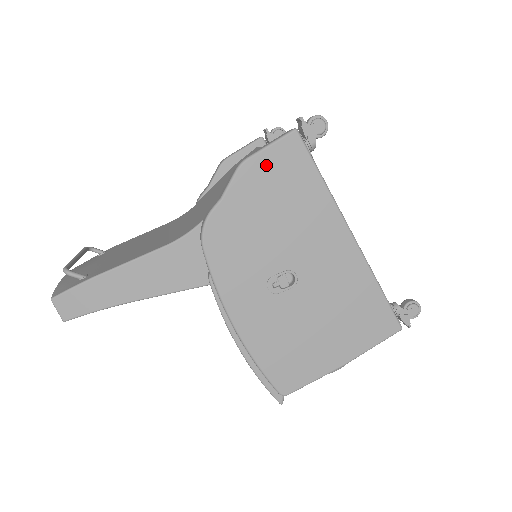
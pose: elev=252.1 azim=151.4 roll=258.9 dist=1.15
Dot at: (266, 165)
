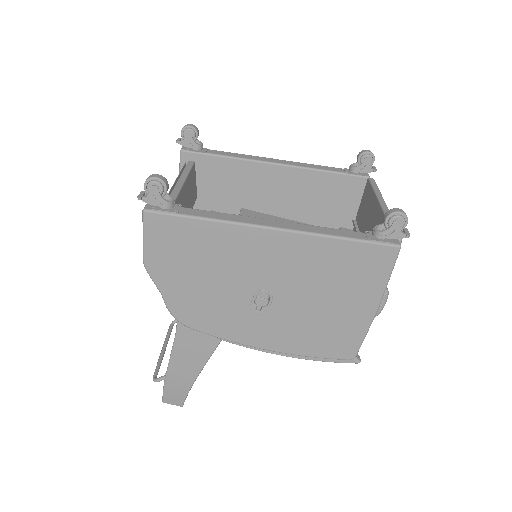
Dot at: (157, 251)
